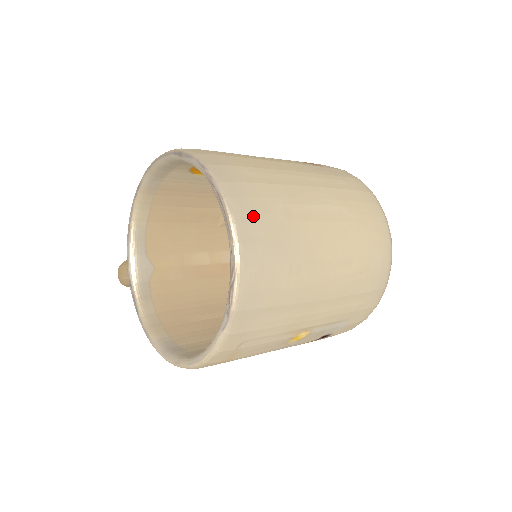
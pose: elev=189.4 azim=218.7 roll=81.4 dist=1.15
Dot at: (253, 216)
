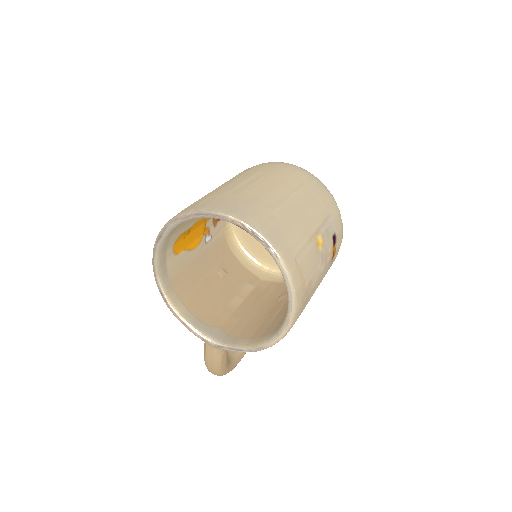
Dot at: (222, 203)
